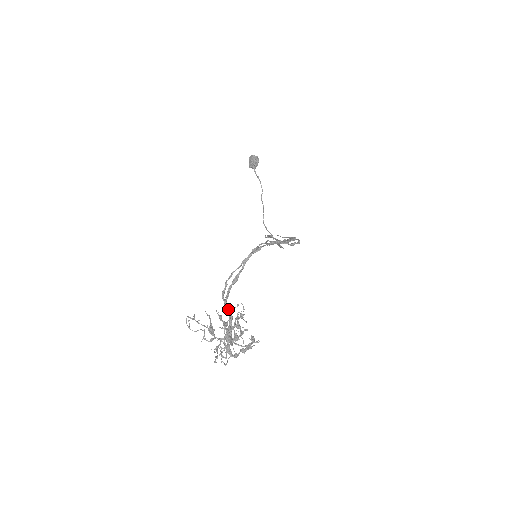
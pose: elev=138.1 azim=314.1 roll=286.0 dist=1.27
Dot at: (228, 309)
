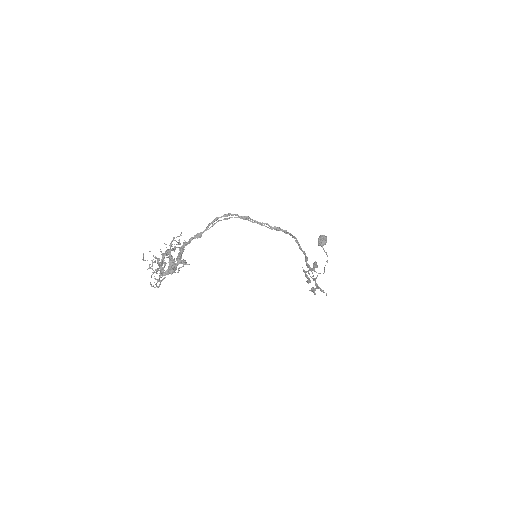
Dot at: occluded
